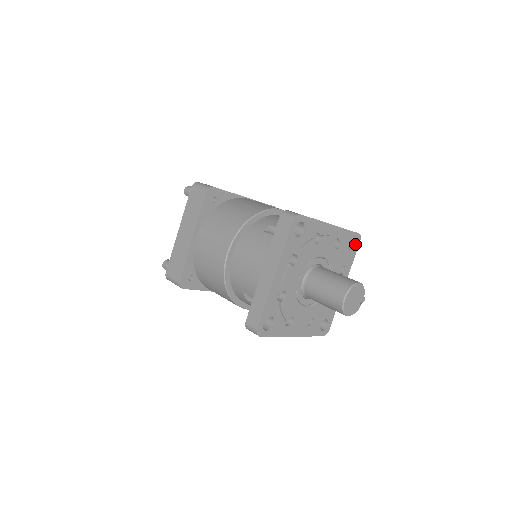
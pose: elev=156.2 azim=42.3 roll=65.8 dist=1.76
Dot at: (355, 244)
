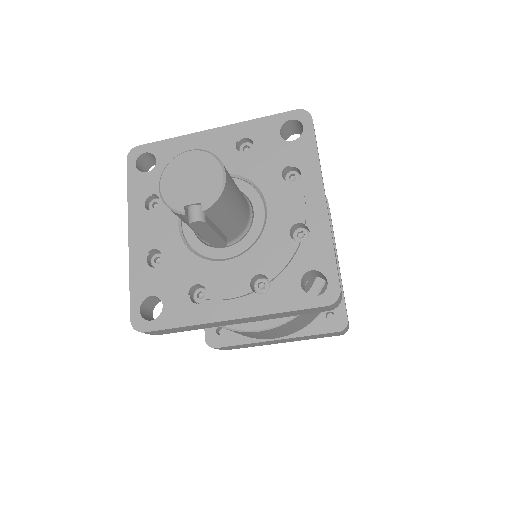
Dot at: occluded
